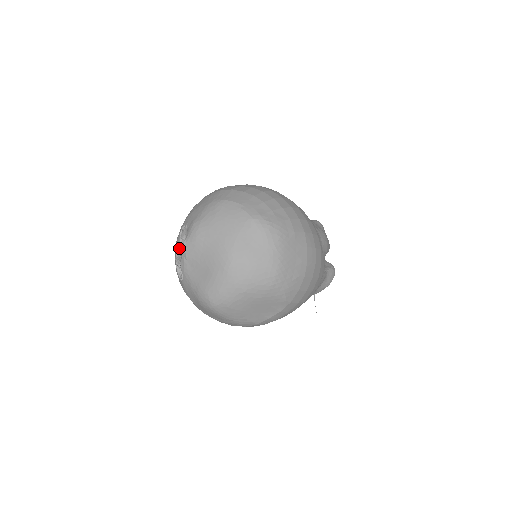
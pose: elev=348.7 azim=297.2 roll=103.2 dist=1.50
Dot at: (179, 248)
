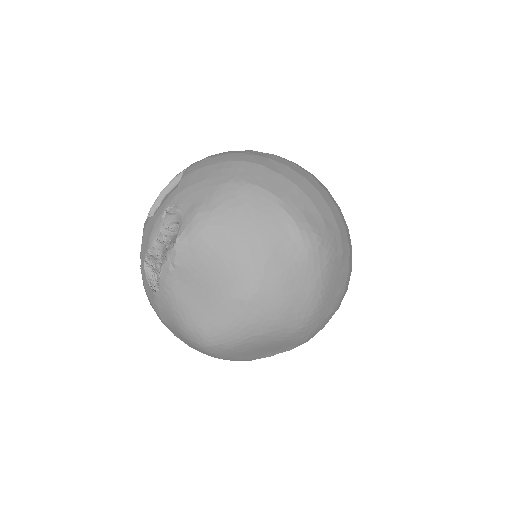
Dot at: (158, 240)
